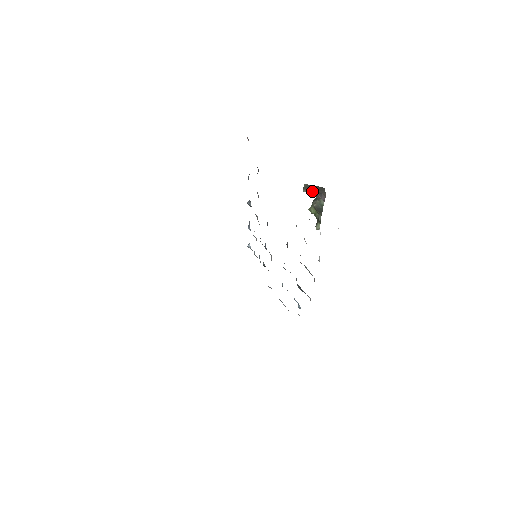
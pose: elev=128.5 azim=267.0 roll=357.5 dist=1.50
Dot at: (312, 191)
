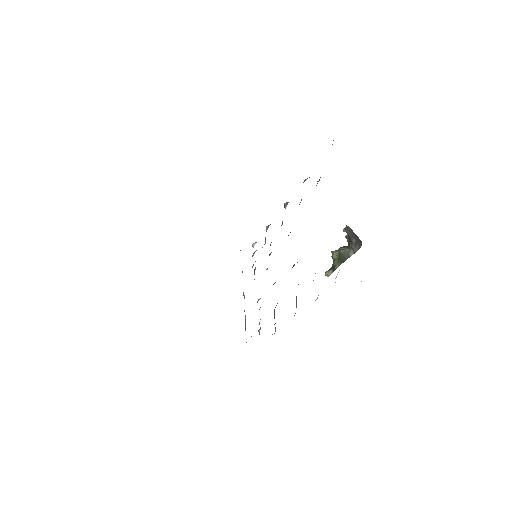
Dot at: (351, 236)
